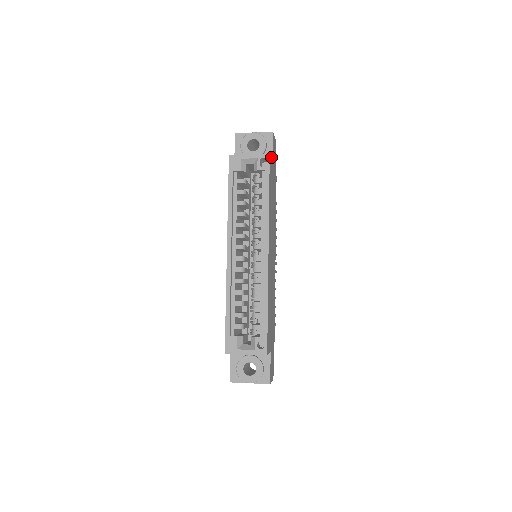
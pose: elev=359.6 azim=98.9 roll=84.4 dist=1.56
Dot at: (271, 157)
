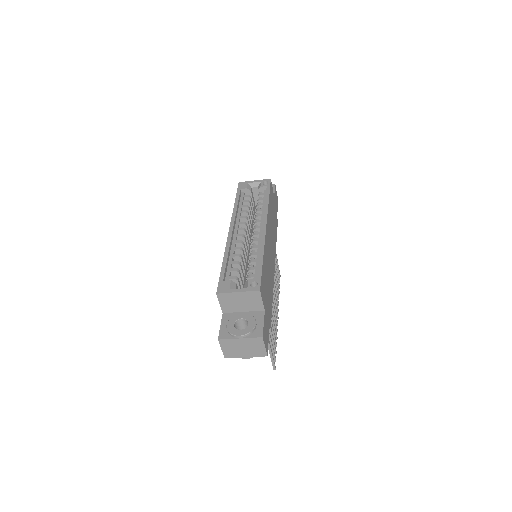
Dot at: occluded
